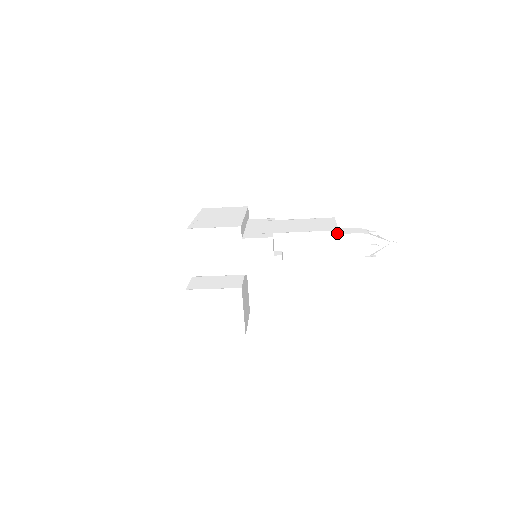
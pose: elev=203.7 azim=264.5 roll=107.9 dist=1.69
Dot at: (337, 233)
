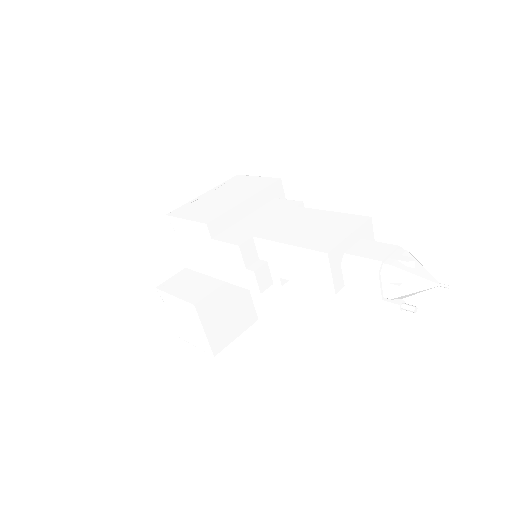
Dot at: (326, 256)
